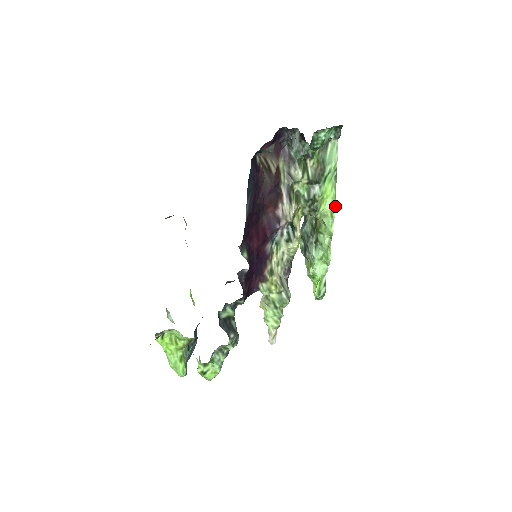
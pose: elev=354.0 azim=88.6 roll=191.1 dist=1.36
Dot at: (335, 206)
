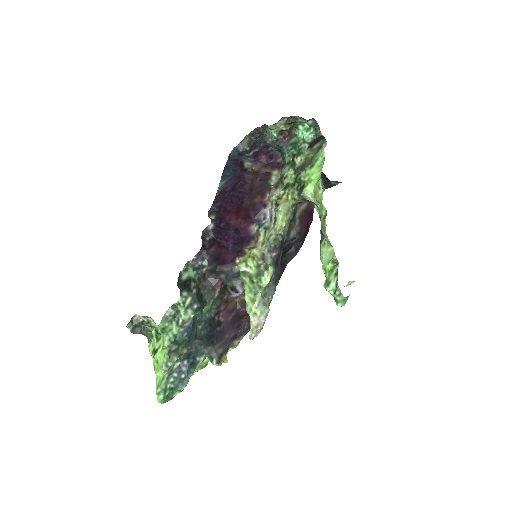
Dot at: (320, 178)
